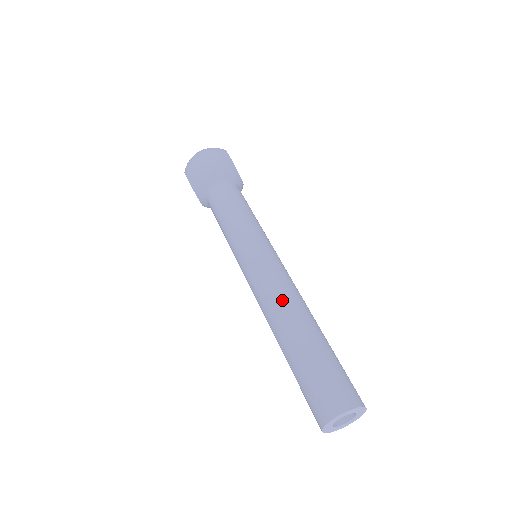
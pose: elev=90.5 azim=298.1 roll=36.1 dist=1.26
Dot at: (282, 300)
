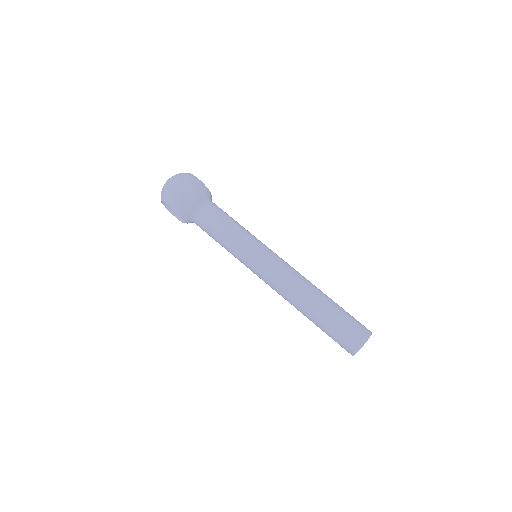
Dot at: (298, 285)
